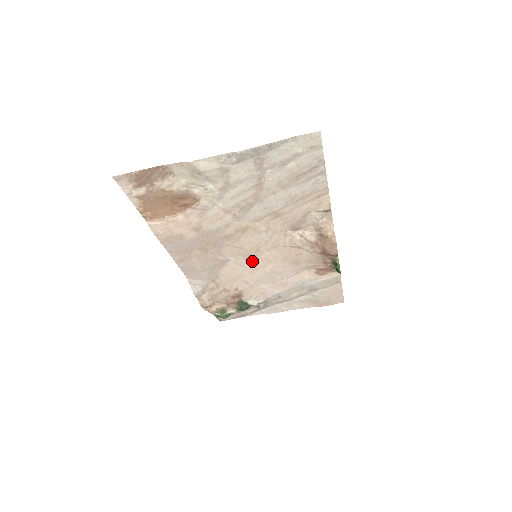
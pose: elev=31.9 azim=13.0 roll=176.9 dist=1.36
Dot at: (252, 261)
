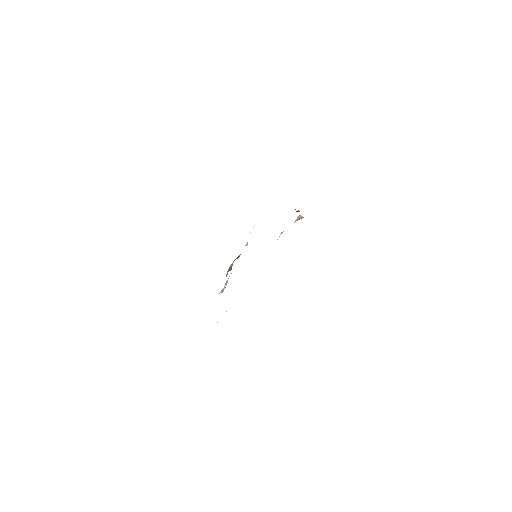
Dot at: occluded
